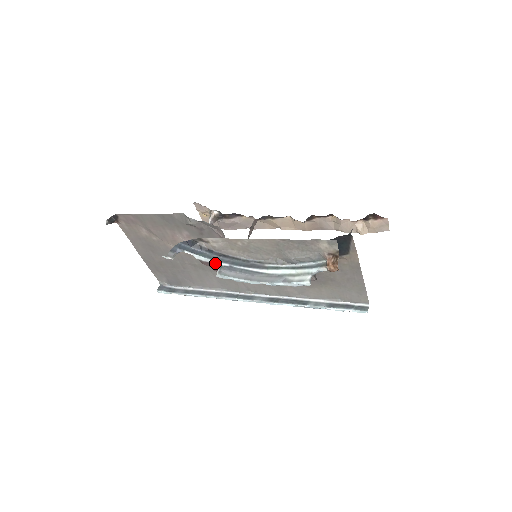
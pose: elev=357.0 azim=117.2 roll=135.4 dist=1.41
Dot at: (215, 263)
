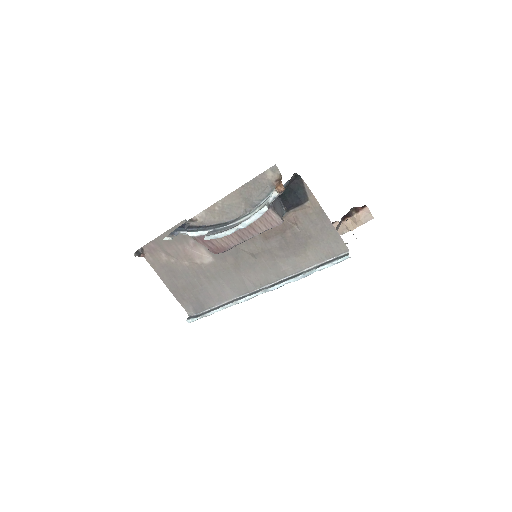
Dot at: (204, 234)
